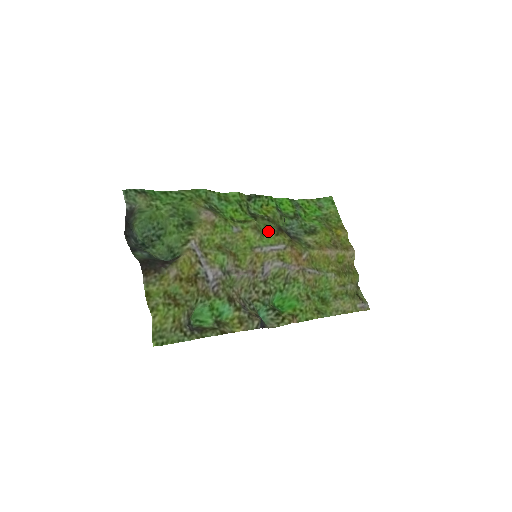
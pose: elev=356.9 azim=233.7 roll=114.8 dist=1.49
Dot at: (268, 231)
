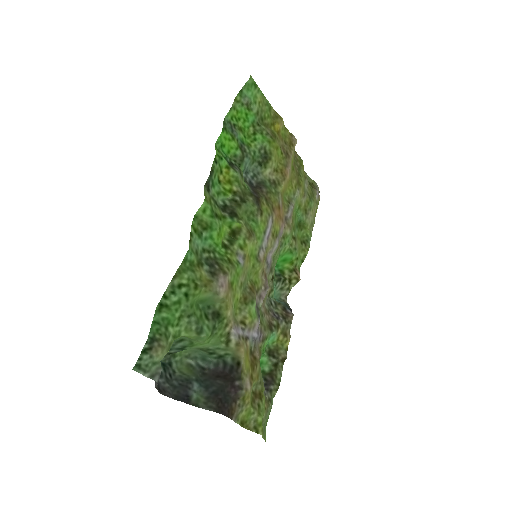
Dot at: (253, 218)
